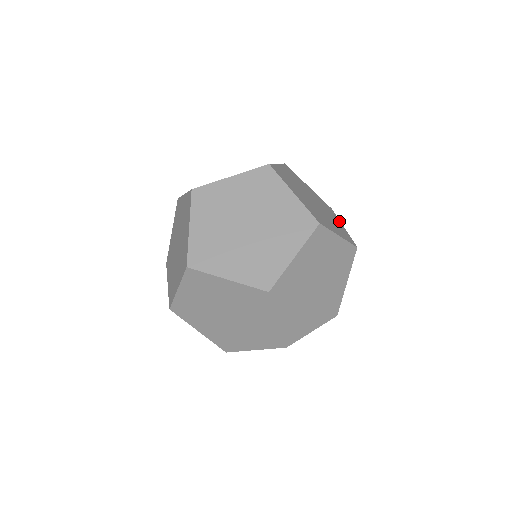
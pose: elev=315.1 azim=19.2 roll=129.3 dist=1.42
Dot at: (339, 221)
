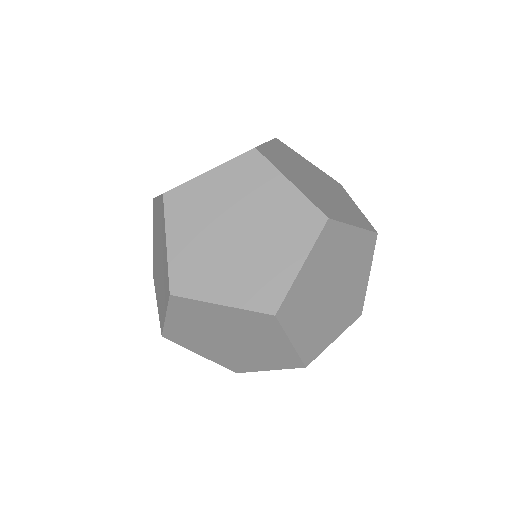
Dot at: (357, 224)
